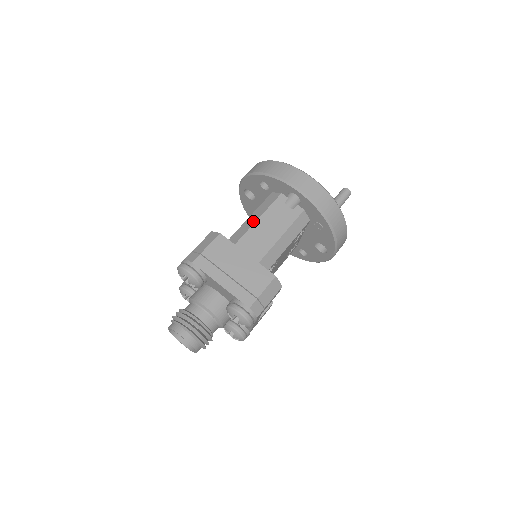
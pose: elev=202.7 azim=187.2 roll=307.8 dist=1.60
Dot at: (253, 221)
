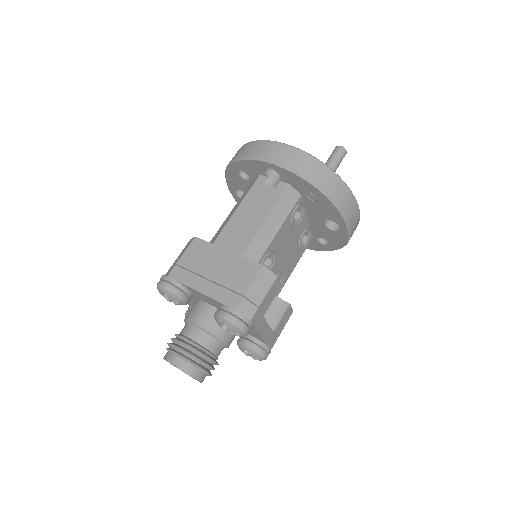
Dot at: (232, 214)
